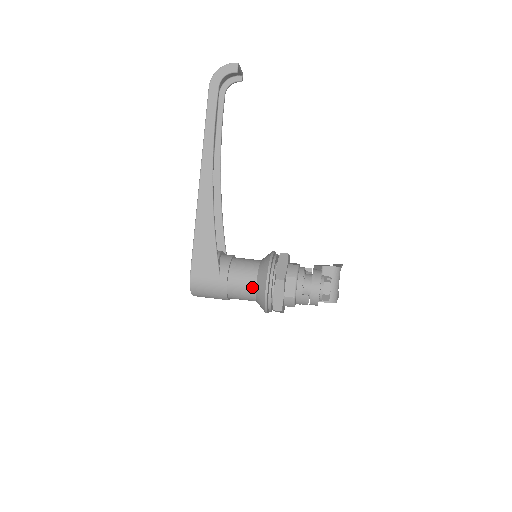
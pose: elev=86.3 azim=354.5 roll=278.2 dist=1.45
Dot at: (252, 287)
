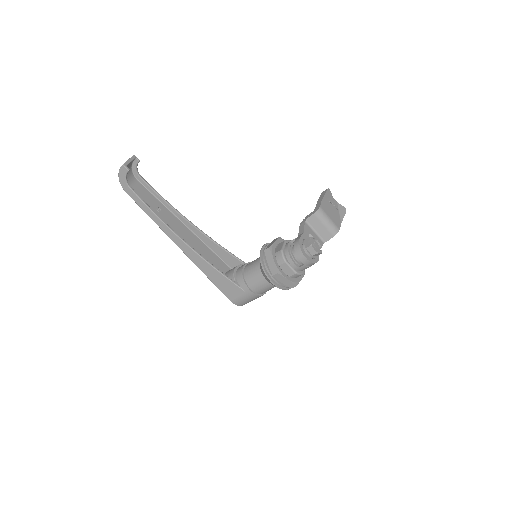
Dot at: (267, 284)
